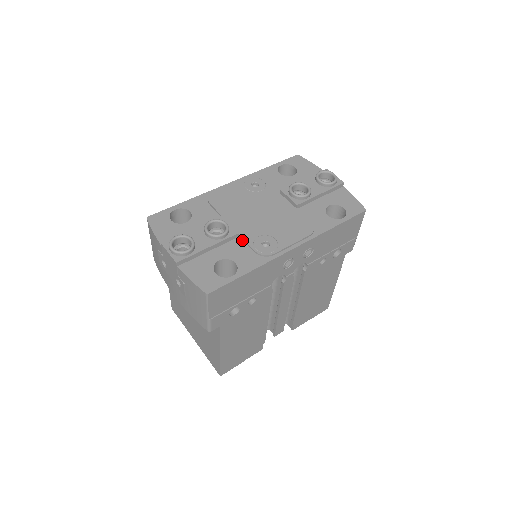
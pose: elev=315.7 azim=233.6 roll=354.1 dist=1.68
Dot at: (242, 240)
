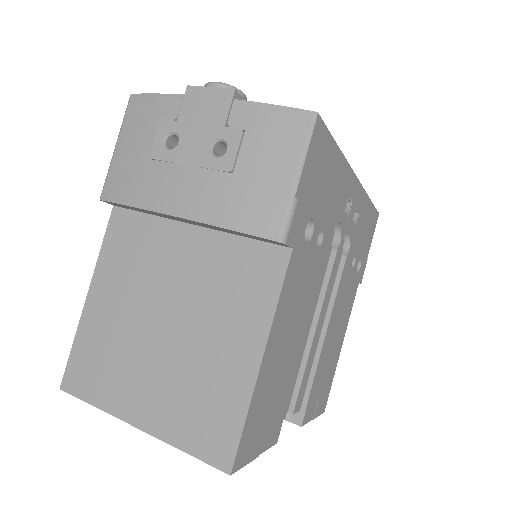
Dot at: occluded
